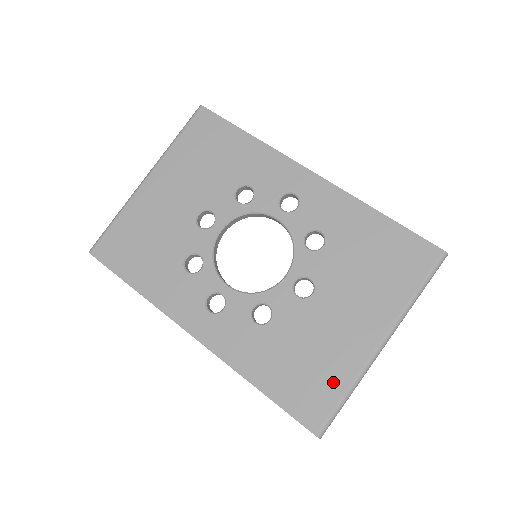
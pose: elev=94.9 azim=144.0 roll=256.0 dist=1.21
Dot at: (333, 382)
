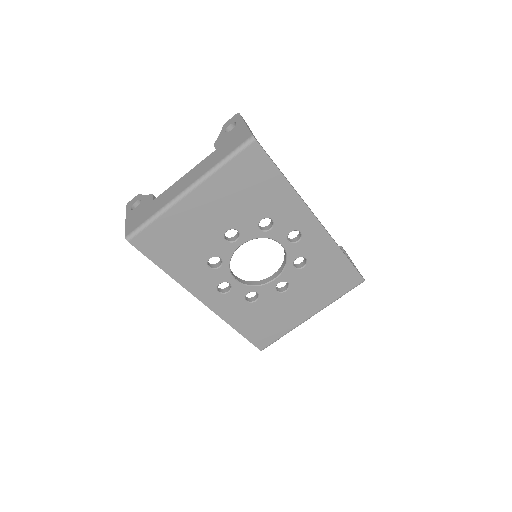
Dot at: (279, 331)
